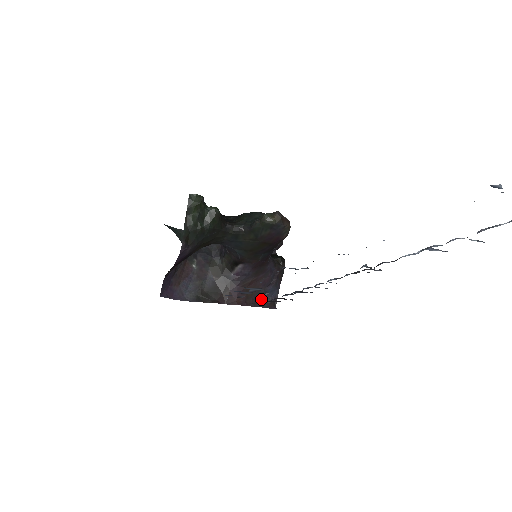
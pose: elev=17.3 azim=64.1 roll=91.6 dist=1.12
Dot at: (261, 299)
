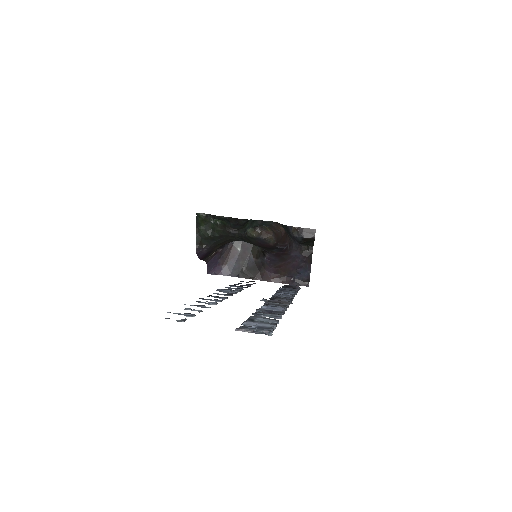
Dot at: (295, 278)
